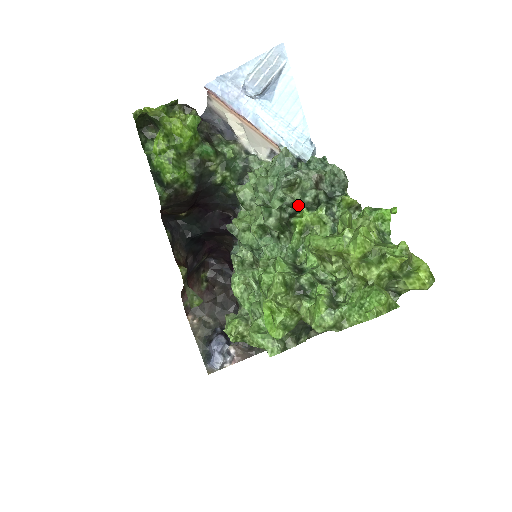
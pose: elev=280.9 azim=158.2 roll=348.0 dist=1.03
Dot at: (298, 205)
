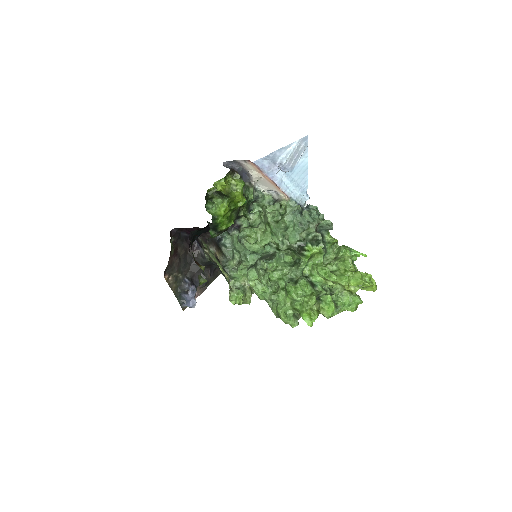
Dot at: (305, 241)
